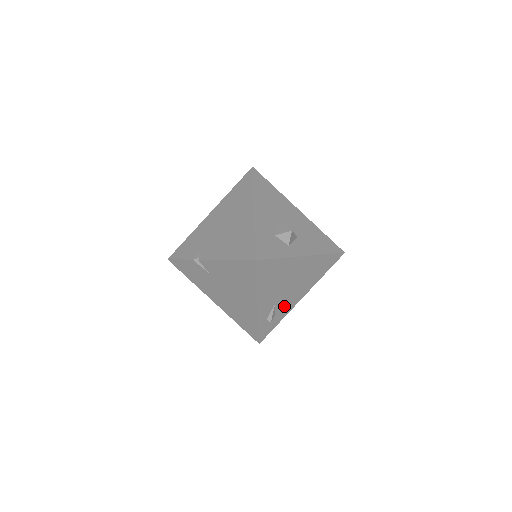
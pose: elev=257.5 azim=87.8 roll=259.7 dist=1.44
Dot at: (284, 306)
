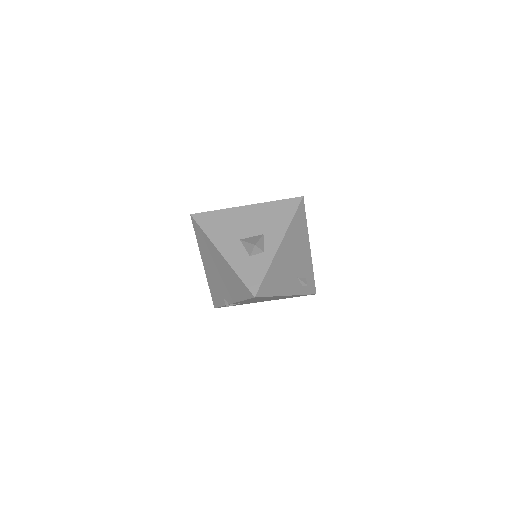
Dot at: (304, 267)
